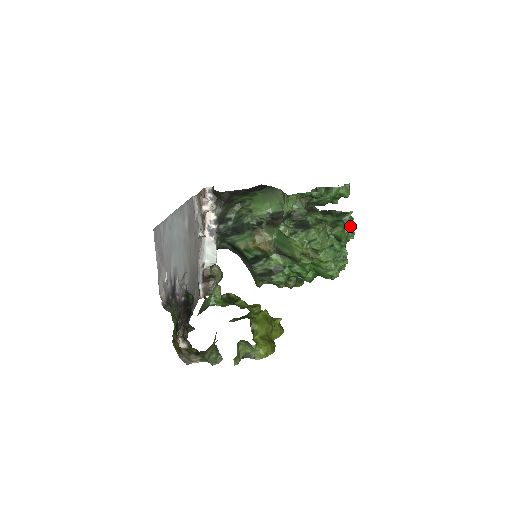
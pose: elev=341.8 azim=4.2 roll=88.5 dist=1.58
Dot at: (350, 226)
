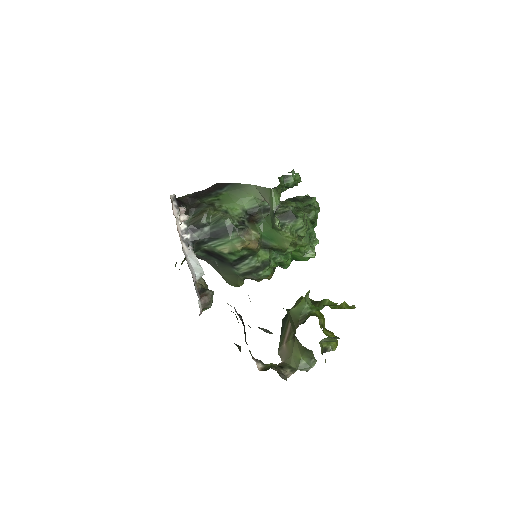
Dot at: (318, 208)
